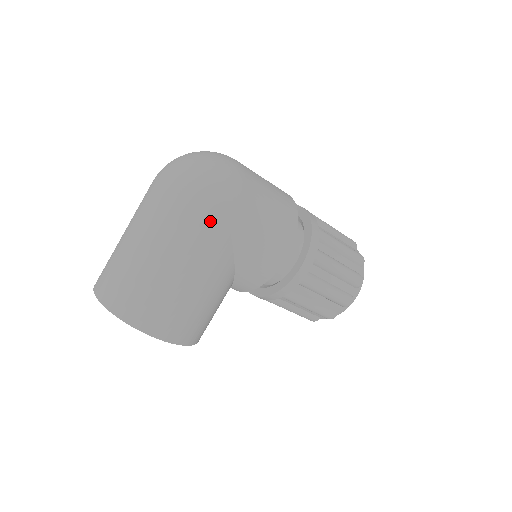
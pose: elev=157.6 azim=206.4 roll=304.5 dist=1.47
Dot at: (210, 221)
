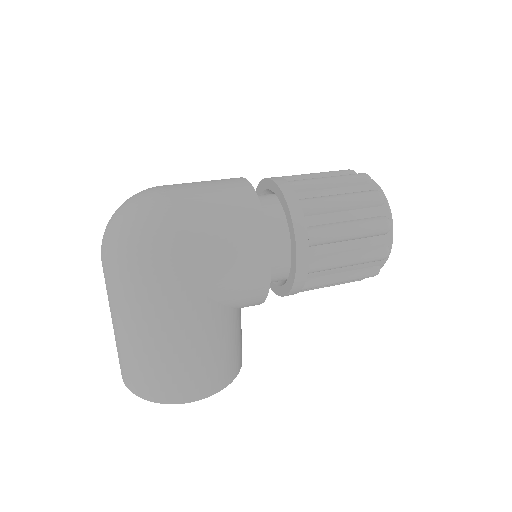
Dot at: (160, 287)
